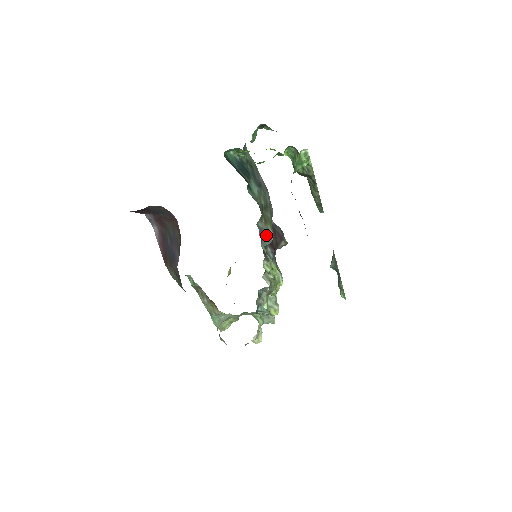
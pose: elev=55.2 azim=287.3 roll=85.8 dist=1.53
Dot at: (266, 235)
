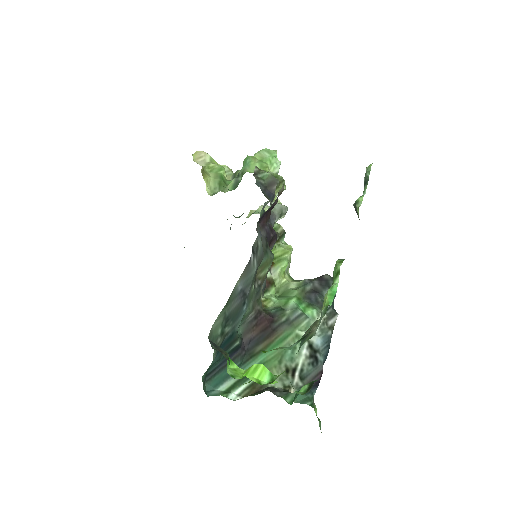
Dot at: occluded
